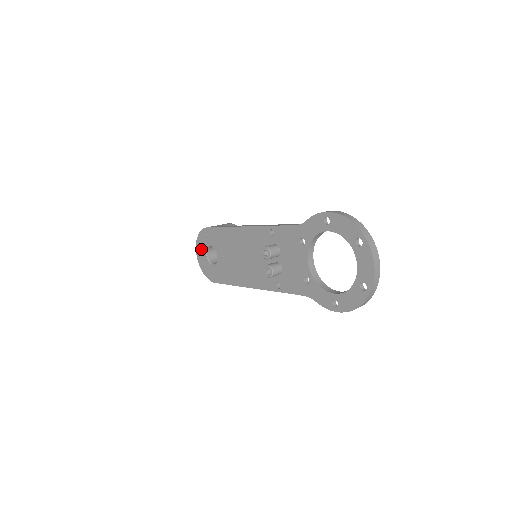
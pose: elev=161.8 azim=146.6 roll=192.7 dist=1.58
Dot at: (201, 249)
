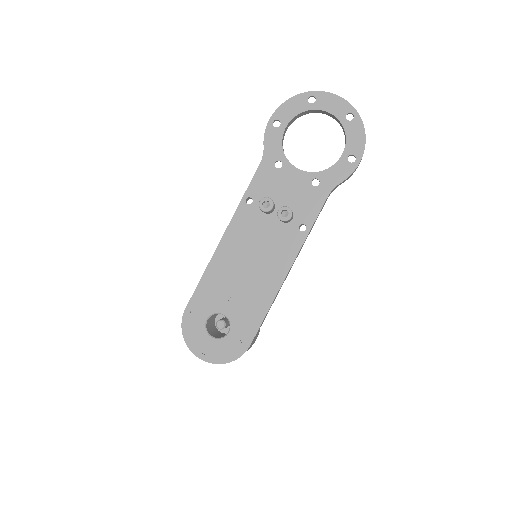
Dot at: (200, 342)
